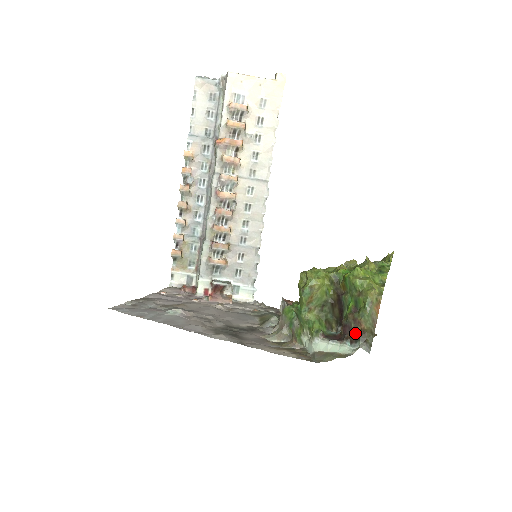
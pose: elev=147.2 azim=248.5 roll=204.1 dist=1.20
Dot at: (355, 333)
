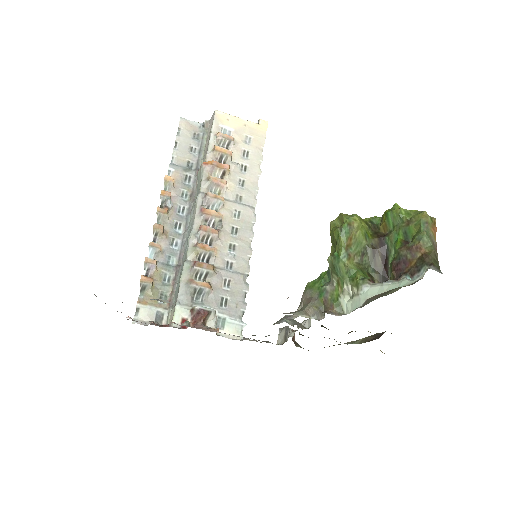
Dot at: (415, 263)
